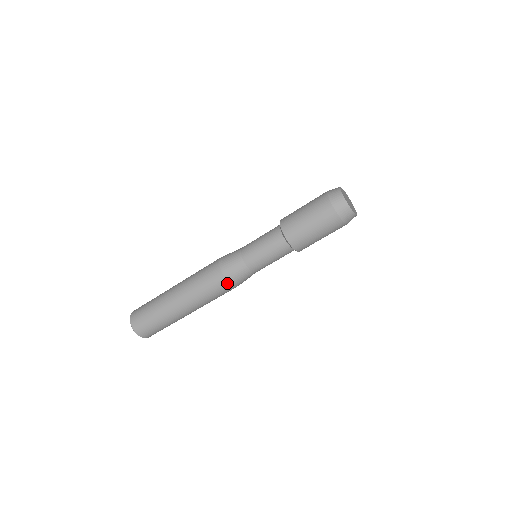
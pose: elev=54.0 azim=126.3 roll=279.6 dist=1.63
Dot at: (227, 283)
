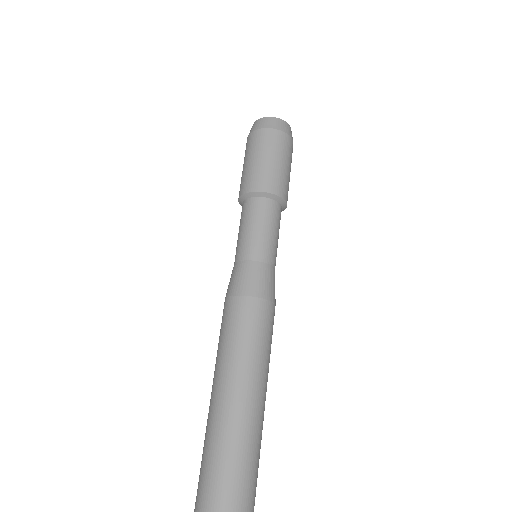
Dot at: (269, 304)
